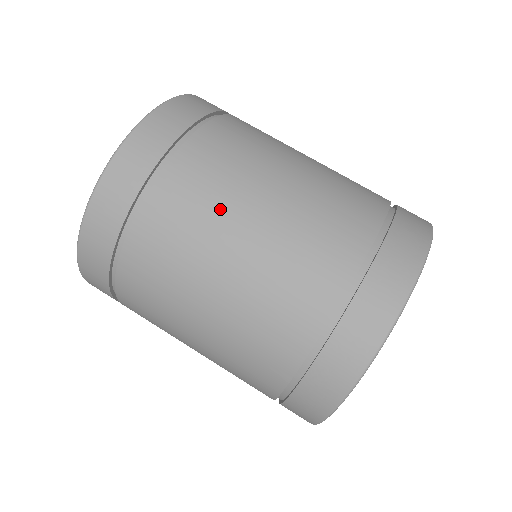
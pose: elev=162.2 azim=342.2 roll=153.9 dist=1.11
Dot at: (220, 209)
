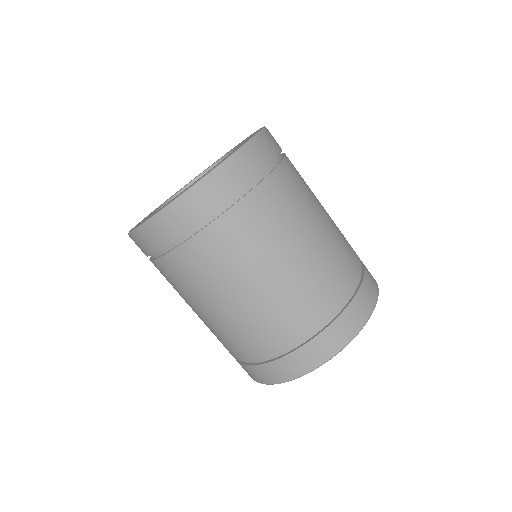
Dot at: (236, 269)
